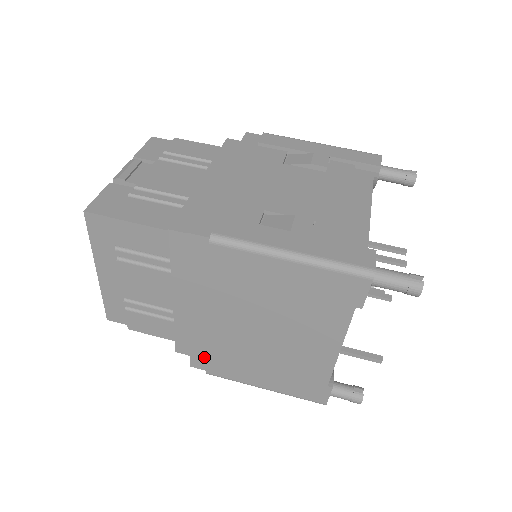
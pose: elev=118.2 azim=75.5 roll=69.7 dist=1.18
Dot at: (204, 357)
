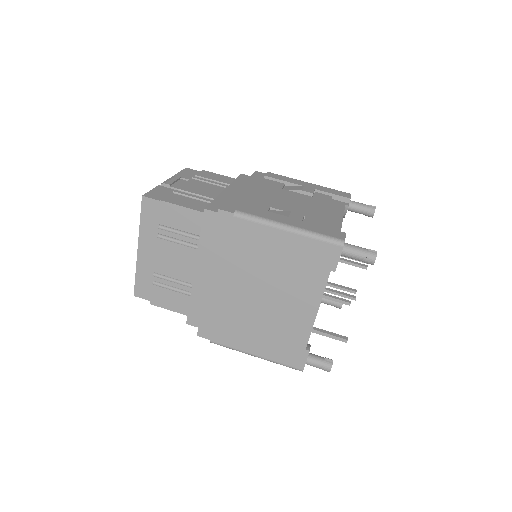
Dot at: (210, 325)
